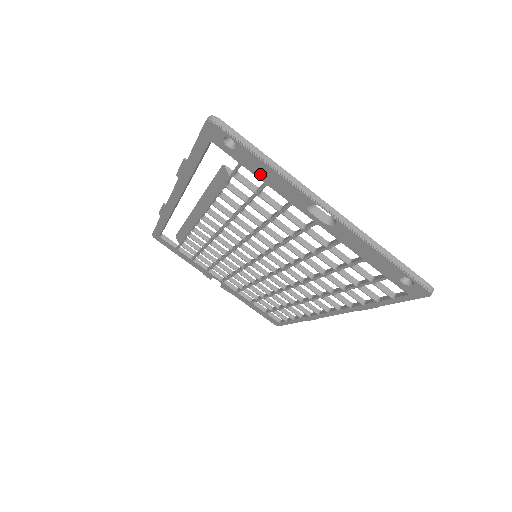
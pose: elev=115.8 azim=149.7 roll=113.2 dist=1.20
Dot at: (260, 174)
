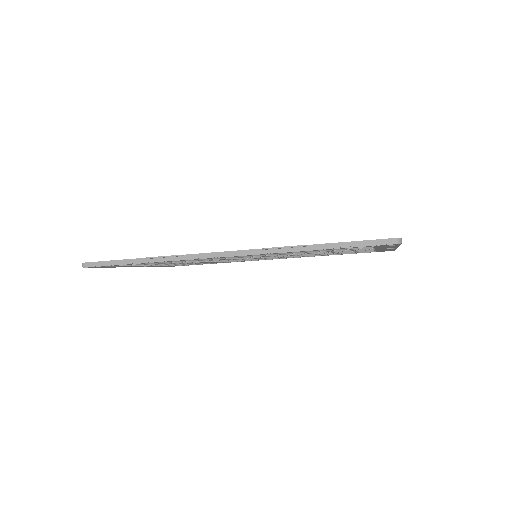
Dot at: (381, 247)
